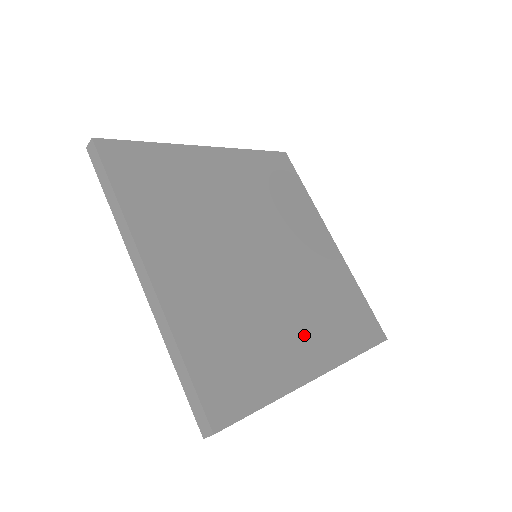
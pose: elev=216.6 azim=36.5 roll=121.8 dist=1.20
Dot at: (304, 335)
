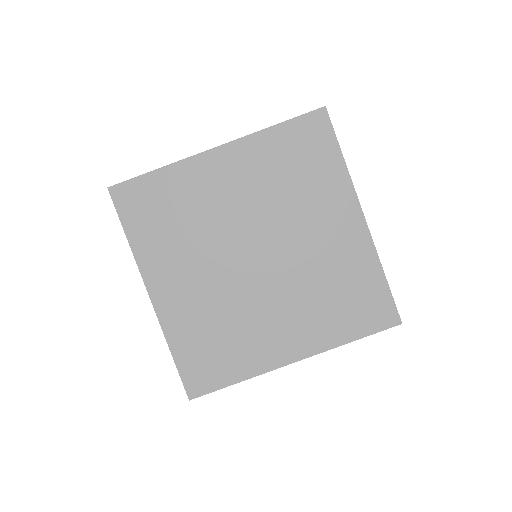
Dot at: (287, 329)
